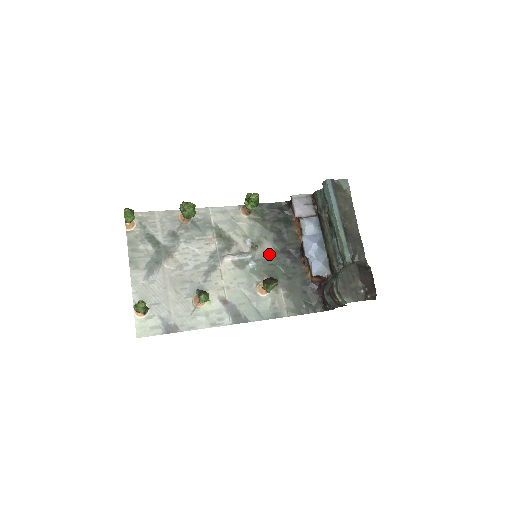
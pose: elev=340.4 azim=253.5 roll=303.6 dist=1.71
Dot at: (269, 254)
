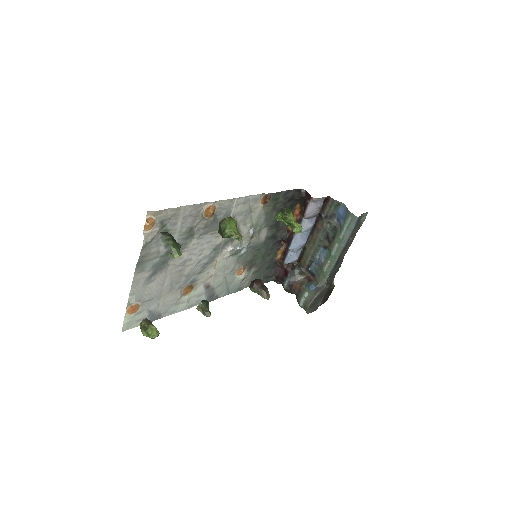
Dot at: (261, 241)
